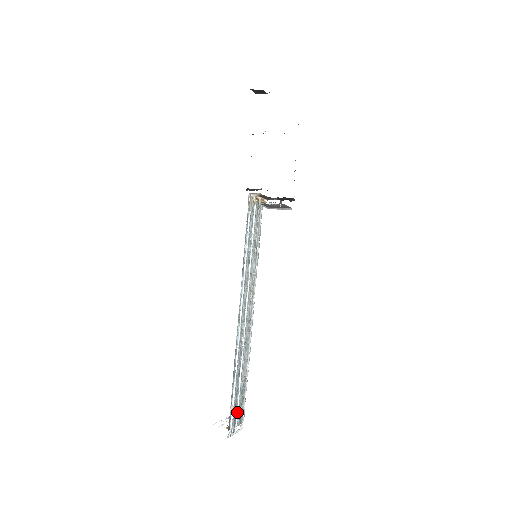
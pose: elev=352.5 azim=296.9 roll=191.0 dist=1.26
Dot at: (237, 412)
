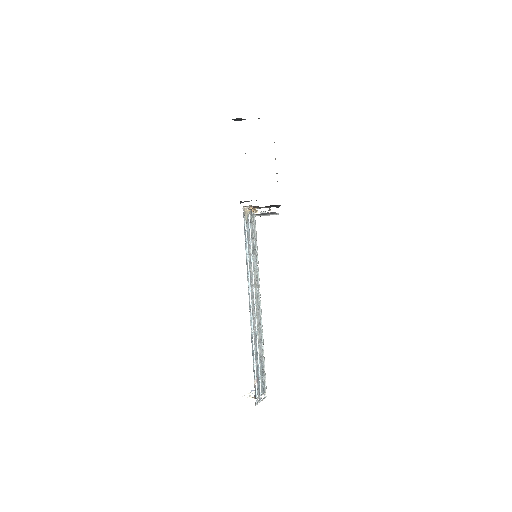
Dot at: (260, 384)
